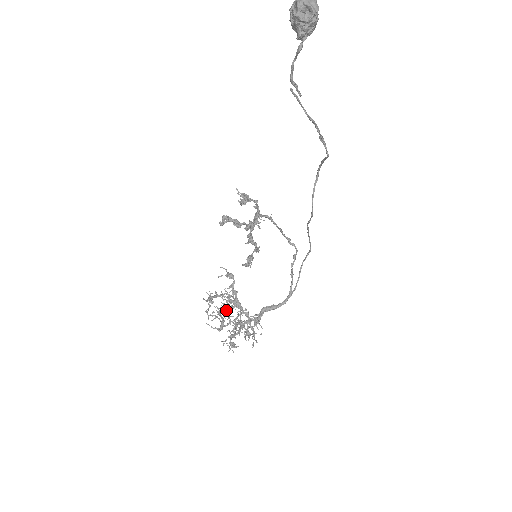
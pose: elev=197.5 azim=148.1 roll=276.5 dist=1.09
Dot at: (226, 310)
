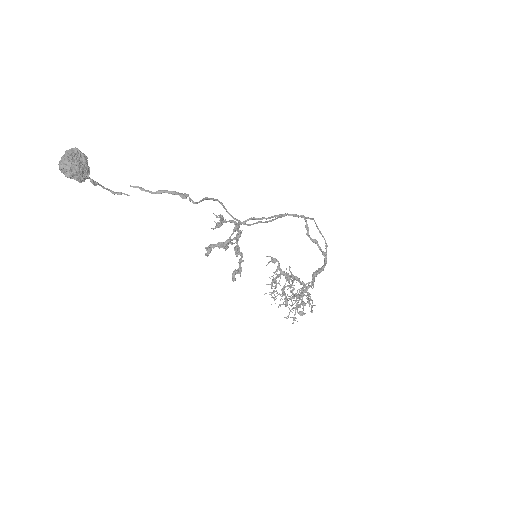
Dot at: (288, 286)
